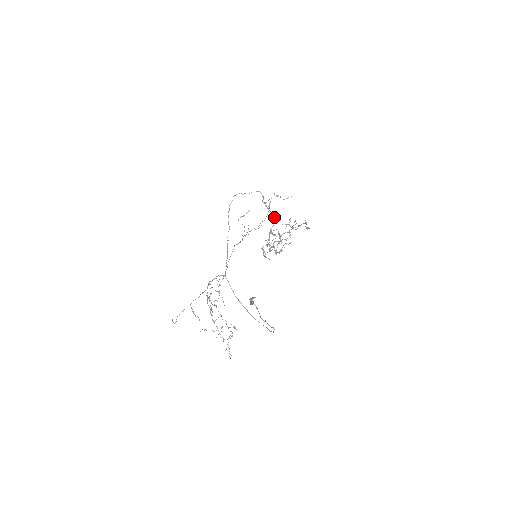
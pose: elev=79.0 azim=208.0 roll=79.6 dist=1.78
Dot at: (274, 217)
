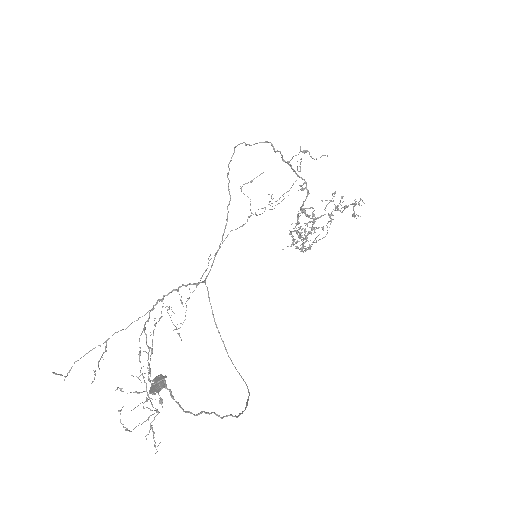
Dot at: (305, 187)
